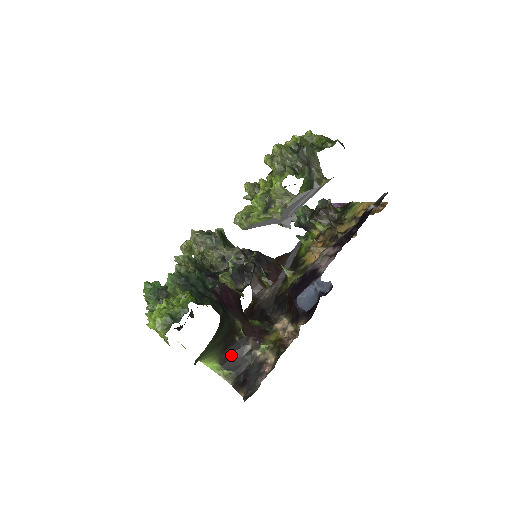
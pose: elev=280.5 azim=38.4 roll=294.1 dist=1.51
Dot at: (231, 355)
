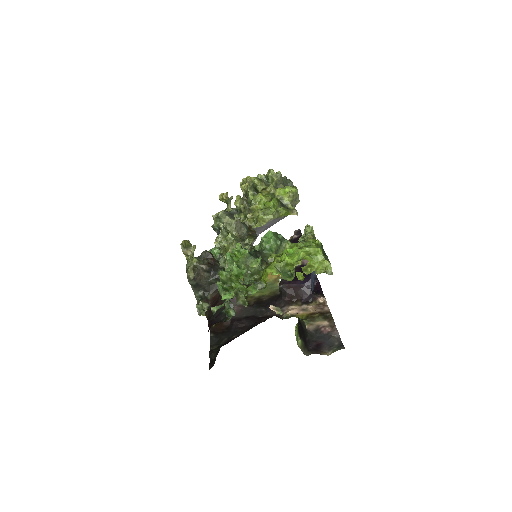
Dot at: (299, 325)
